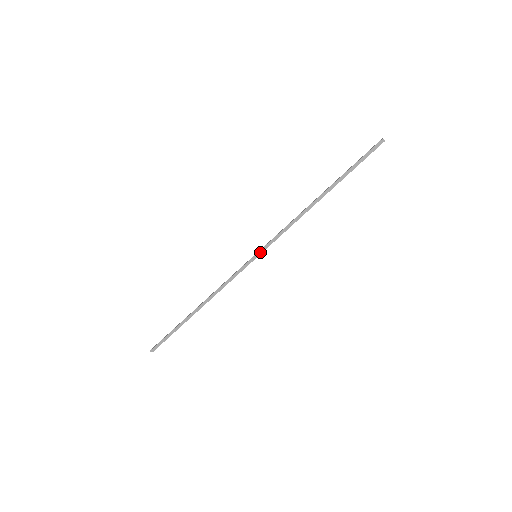
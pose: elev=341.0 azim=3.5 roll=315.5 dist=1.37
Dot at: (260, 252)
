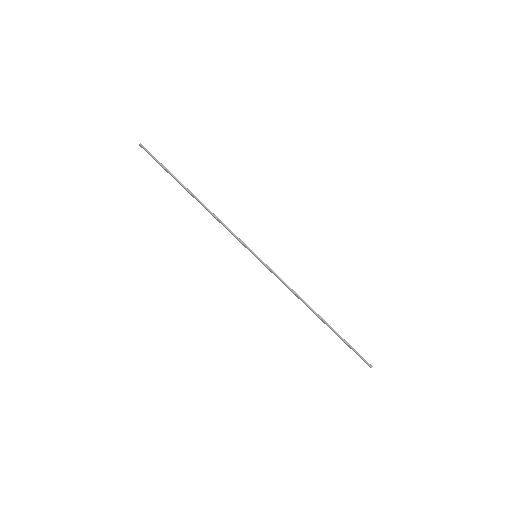
Dot at: (260, 261)
